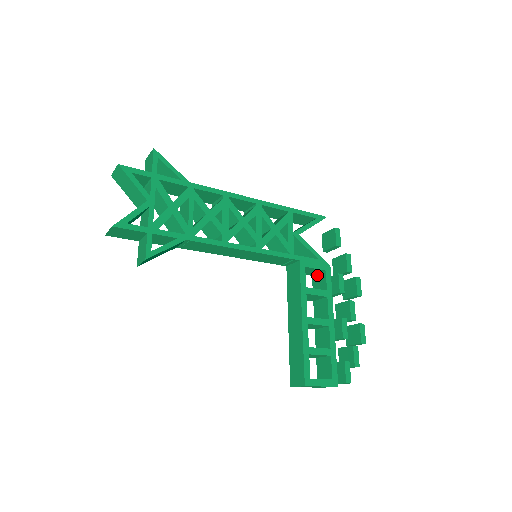
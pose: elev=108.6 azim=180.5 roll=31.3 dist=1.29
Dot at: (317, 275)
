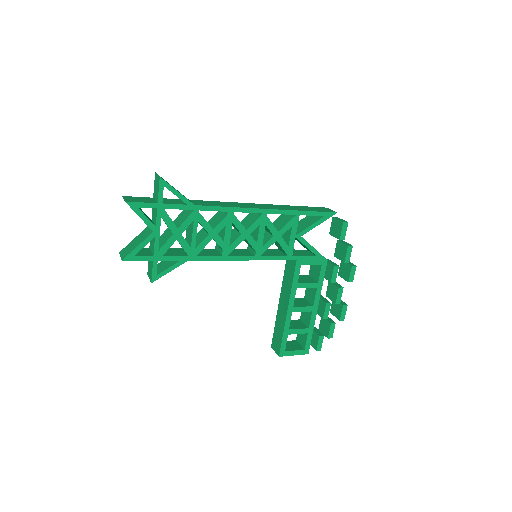
Dot at: occluded
